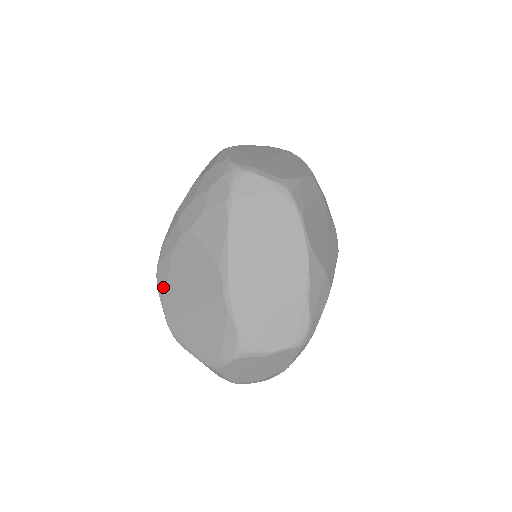
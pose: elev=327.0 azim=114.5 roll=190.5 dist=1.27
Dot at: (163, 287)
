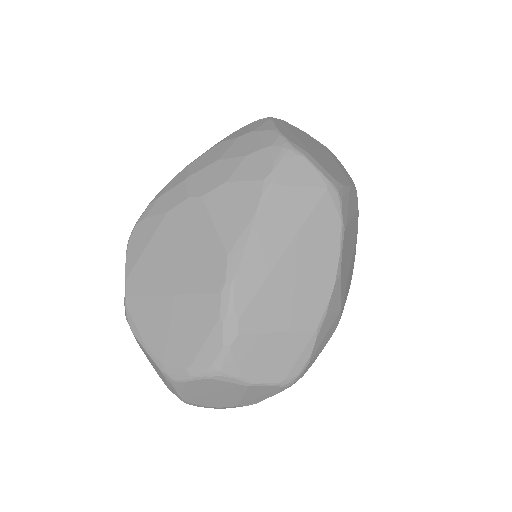
Dot at: (135, 254)
